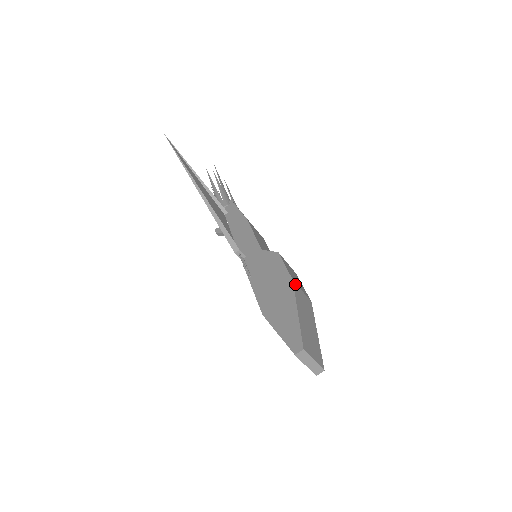
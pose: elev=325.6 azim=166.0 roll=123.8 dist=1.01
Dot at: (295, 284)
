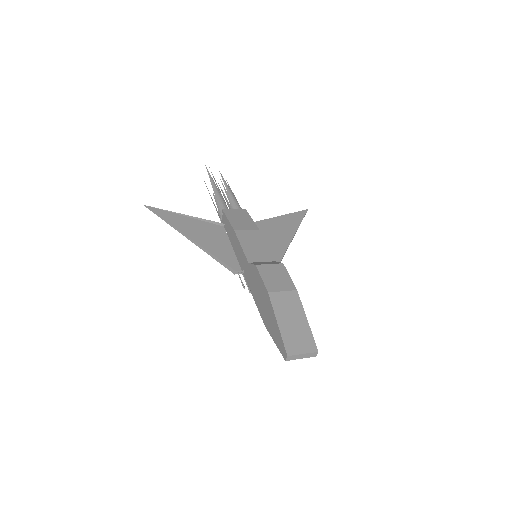
Dot at: (272, 294)
